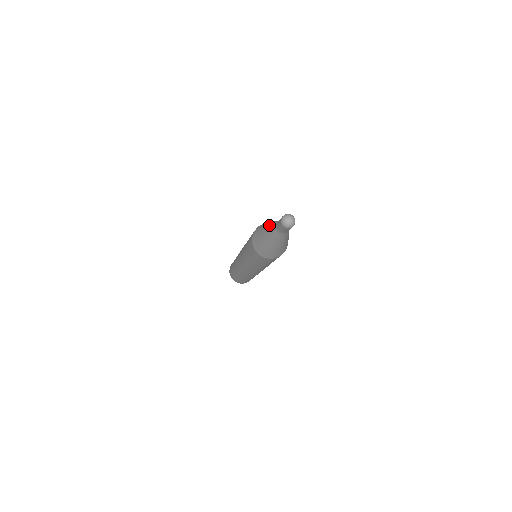
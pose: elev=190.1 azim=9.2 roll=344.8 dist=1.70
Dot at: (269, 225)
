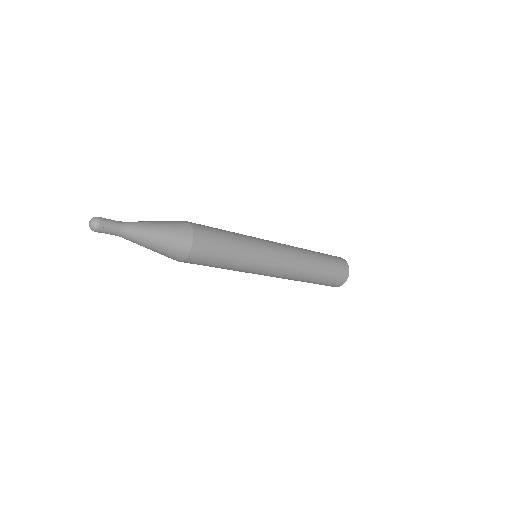
Dot at: occluded
